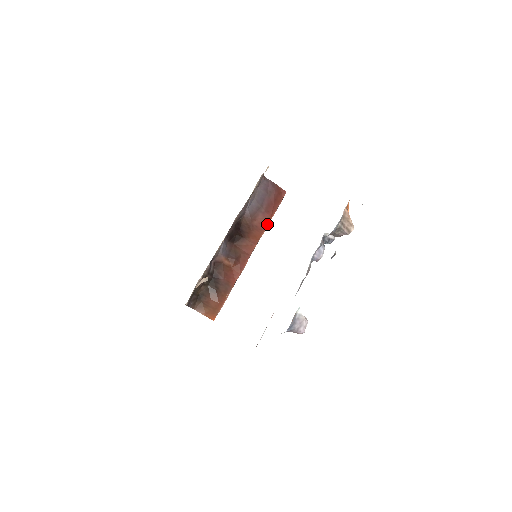
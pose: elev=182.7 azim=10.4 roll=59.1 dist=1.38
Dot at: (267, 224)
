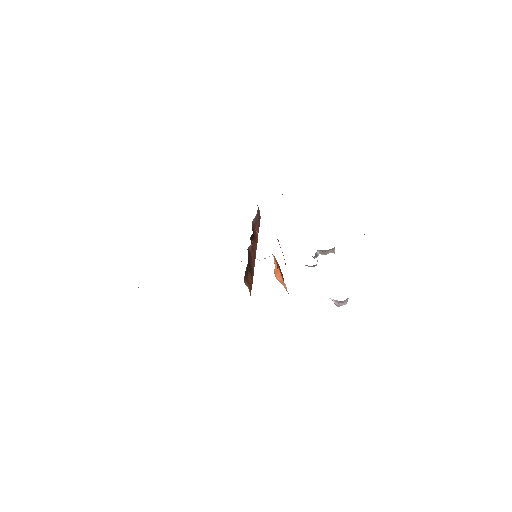
Dot at: occluded
